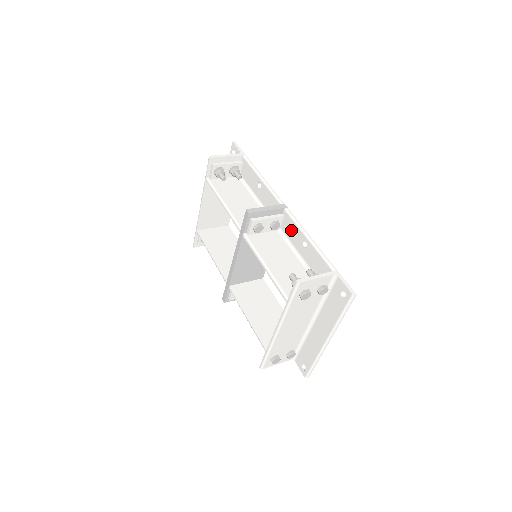
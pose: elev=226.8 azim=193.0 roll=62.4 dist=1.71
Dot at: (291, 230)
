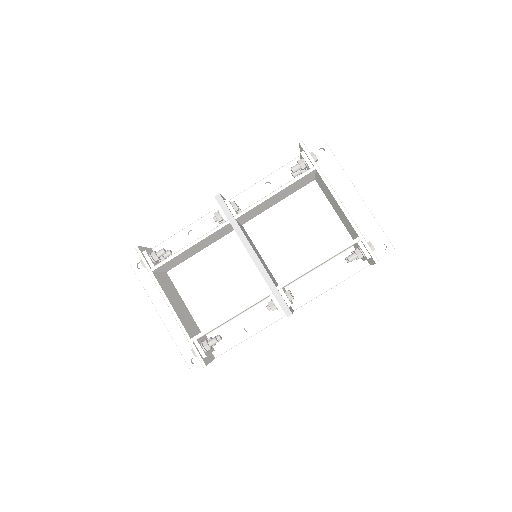
Dot at: (249, 200)
